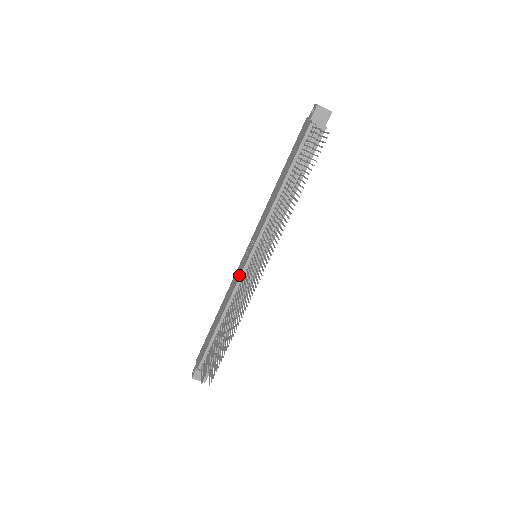
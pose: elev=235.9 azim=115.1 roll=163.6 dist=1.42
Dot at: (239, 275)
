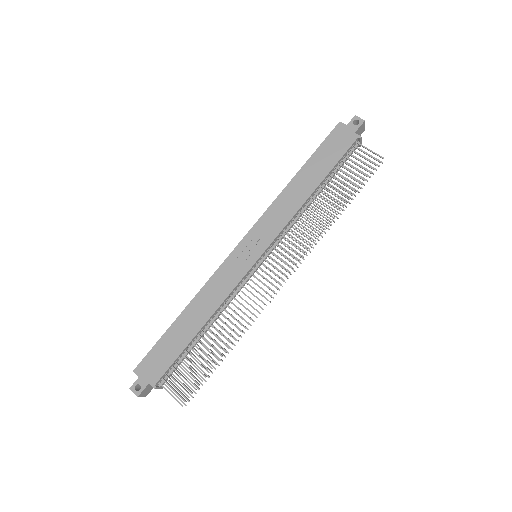
Dot at: (239, 277)
